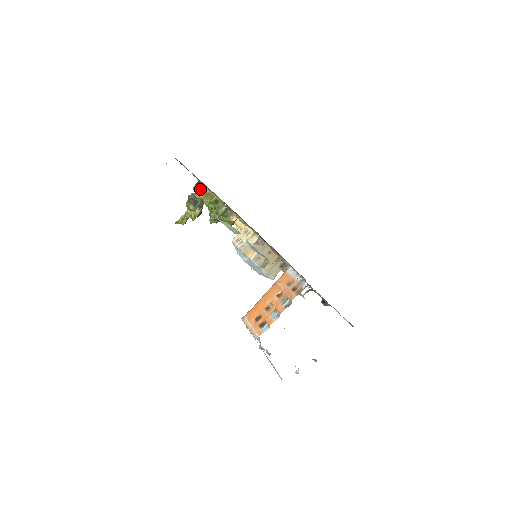
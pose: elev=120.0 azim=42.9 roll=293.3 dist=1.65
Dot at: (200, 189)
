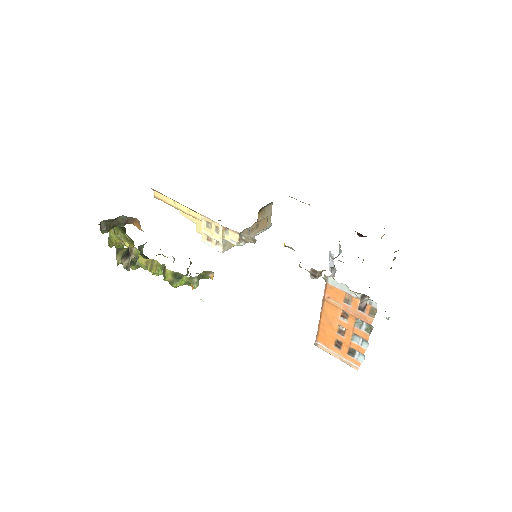
Dot at: (109, 226)
